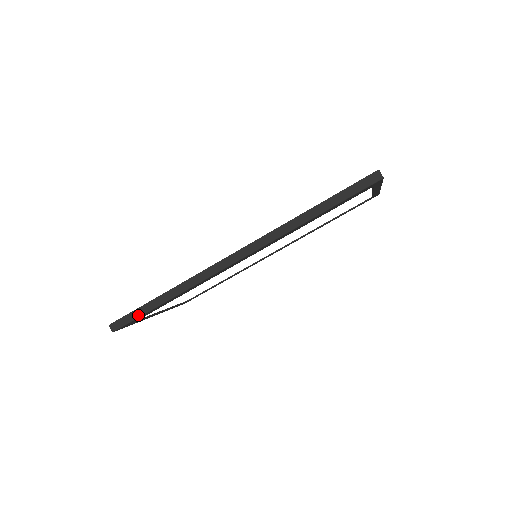
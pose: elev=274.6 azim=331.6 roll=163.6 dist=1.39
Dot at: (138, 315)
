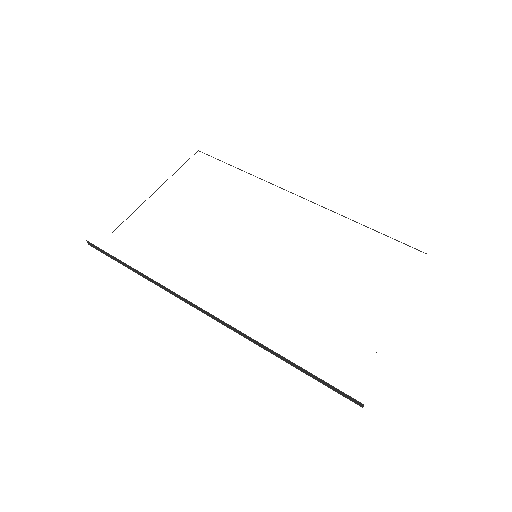
Dot at: (113, 259)
